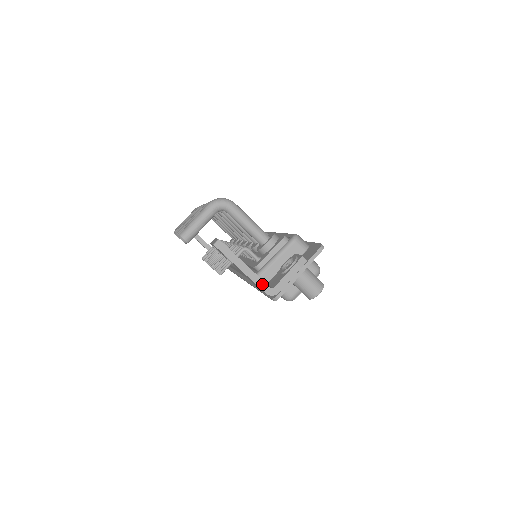
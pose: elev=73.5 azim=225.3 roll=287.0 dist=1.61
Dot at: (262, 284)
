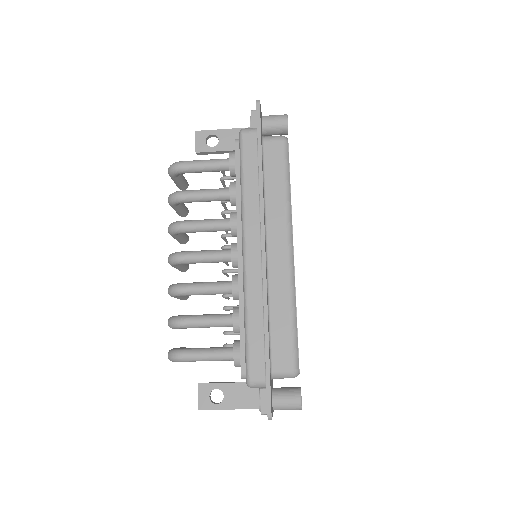
Dot at: (253, 408)
